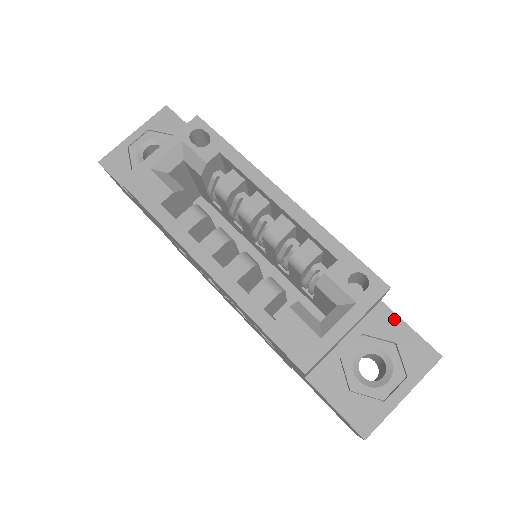
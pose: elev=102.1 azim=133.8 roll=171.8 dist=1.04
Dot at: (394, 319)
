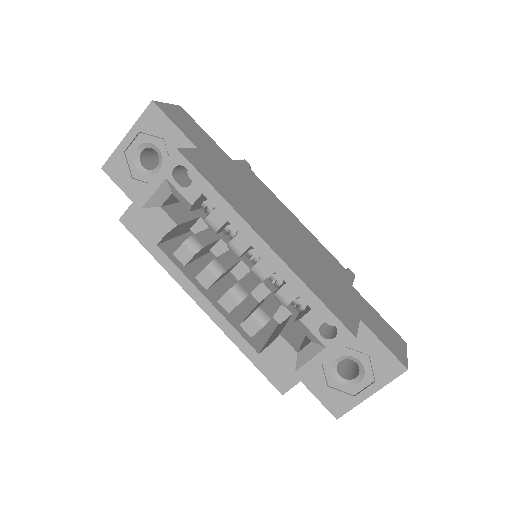
Dot at: (370, 336)
